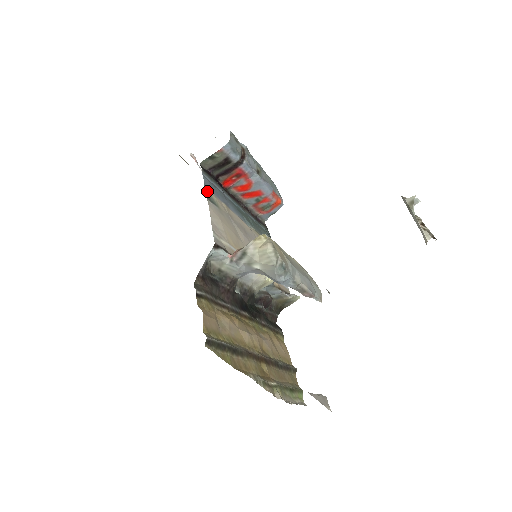
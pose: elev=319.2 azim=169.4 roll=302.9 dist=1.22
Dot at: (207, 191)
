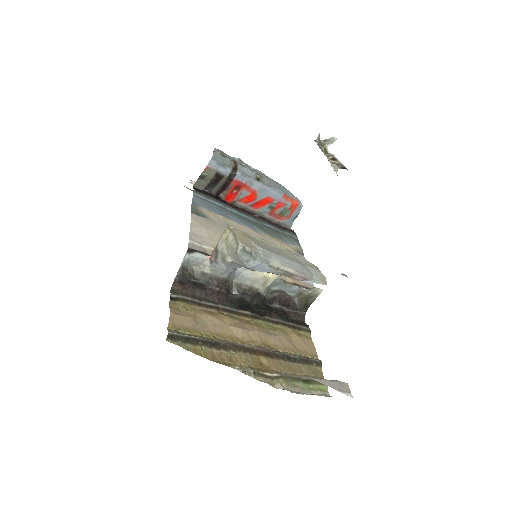
Dot at: (196, 207)
